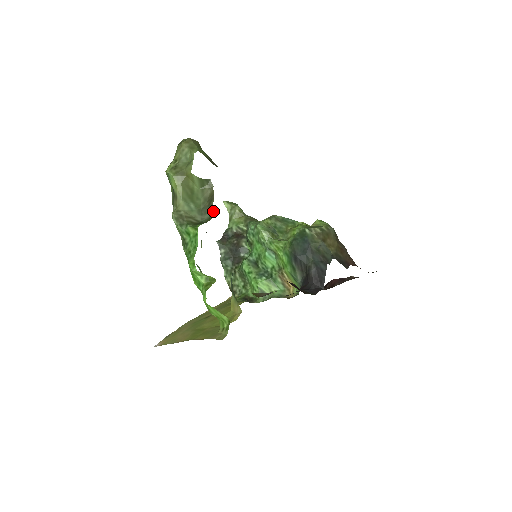
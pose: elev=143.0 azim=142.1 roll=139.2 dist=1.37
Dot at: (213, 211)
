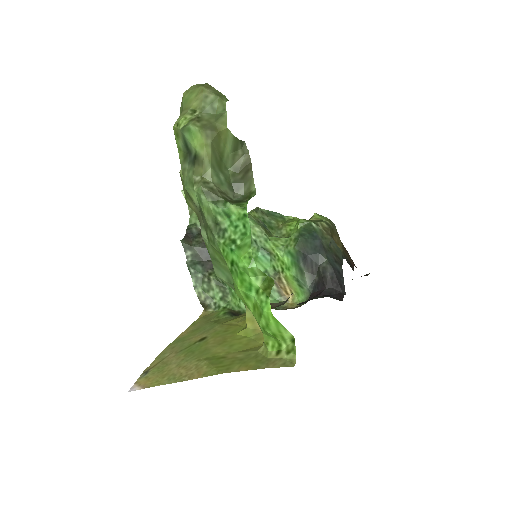
Dot at: (254, 185)
